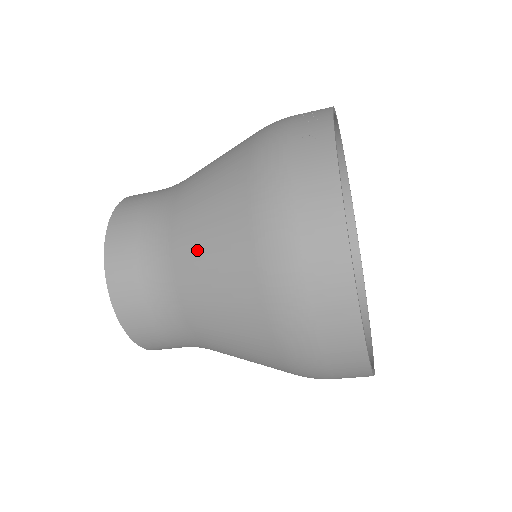
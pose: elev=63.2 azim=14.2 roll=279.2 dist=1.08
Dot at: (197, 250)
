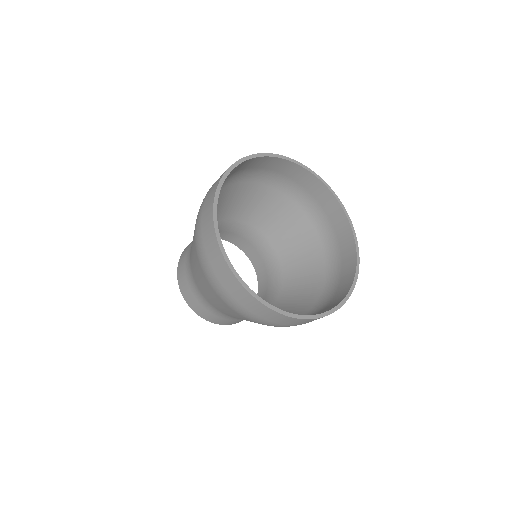
Dot at: (192, 261)
